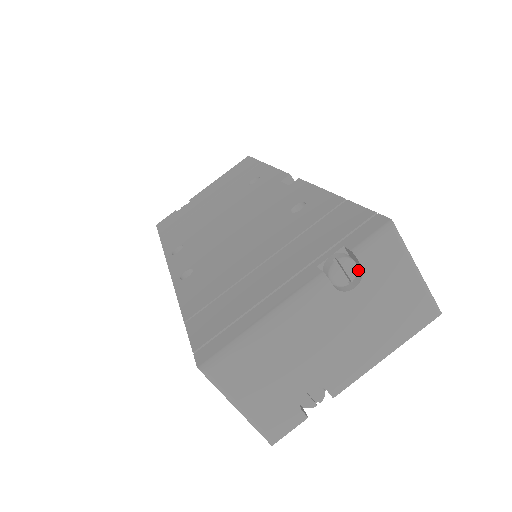
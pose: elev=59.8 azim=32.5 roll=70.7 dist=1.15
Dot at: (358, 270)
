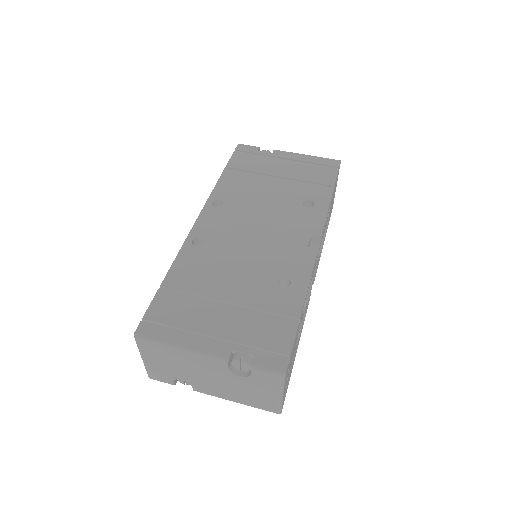
Dot at: (250, 370)
